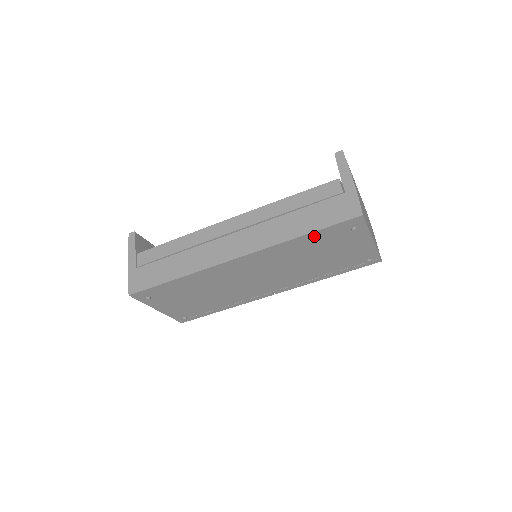
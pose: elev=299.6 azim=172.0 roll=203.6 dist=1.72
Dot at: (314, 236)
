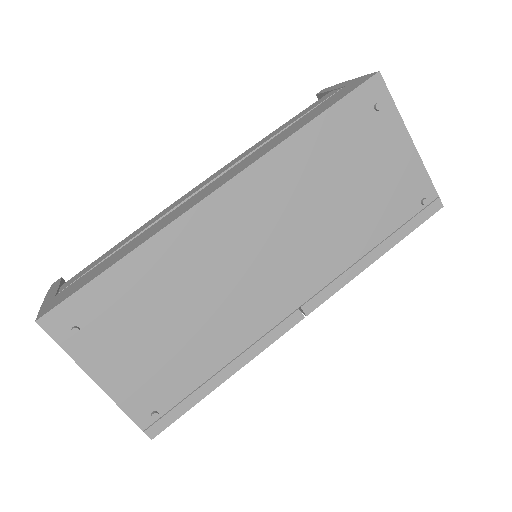
Dot at: (326, 126)
